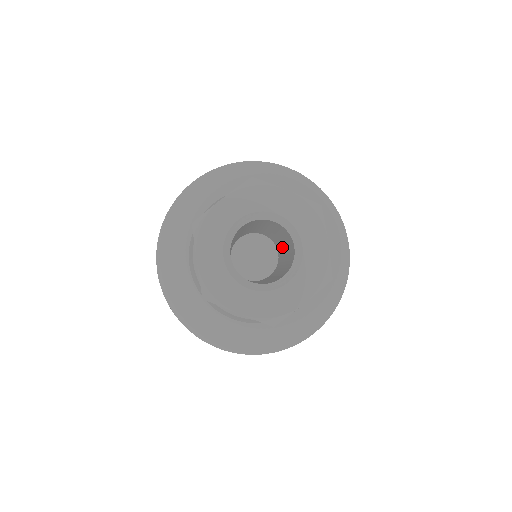
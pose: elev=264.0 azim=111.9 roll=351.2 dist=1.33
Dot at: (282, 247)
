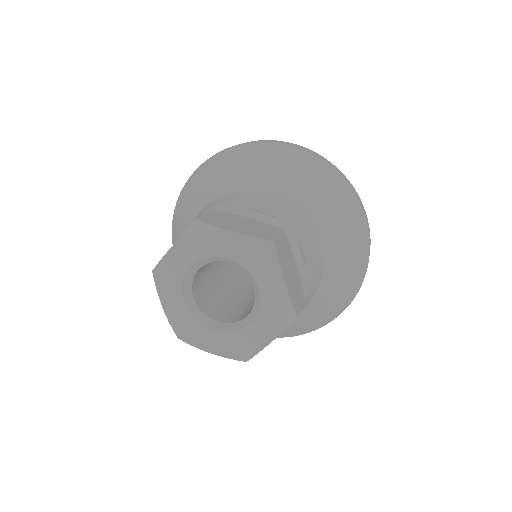
Dot at: occluded
